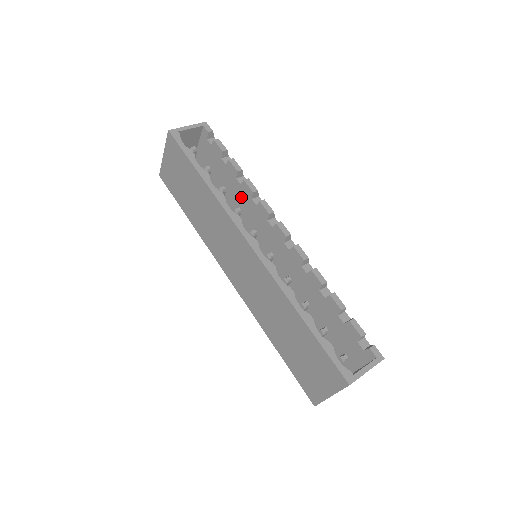
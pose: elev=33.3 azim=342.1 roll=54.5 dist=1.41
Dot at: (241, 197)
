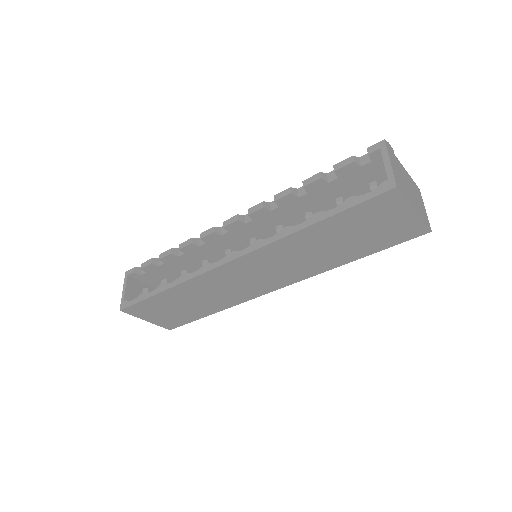
Dot at: (198, 256)
